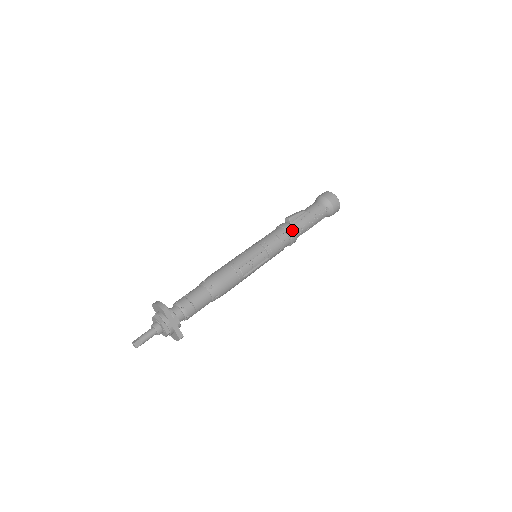
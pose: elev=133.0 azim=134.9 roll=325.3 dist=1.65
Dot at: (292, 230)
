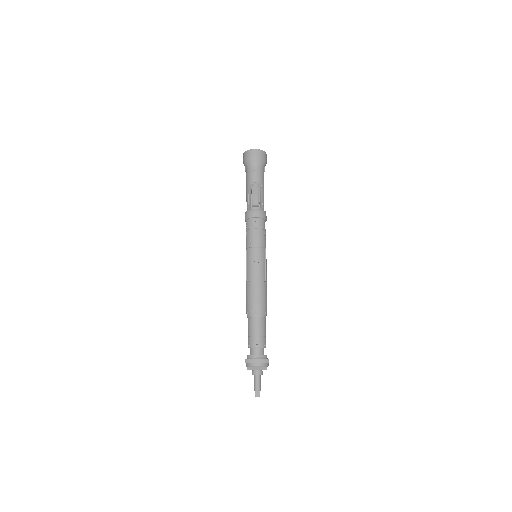
Dot at: occluded
